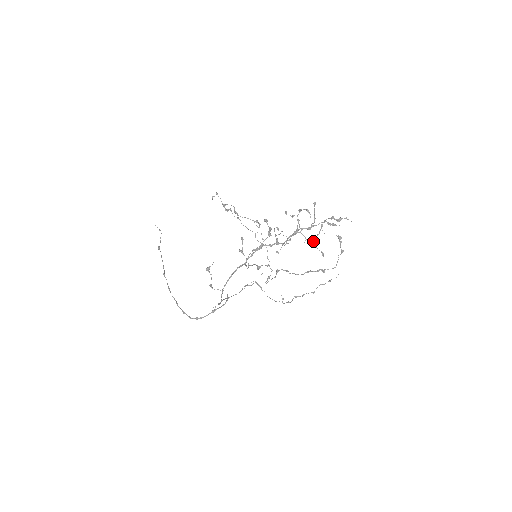
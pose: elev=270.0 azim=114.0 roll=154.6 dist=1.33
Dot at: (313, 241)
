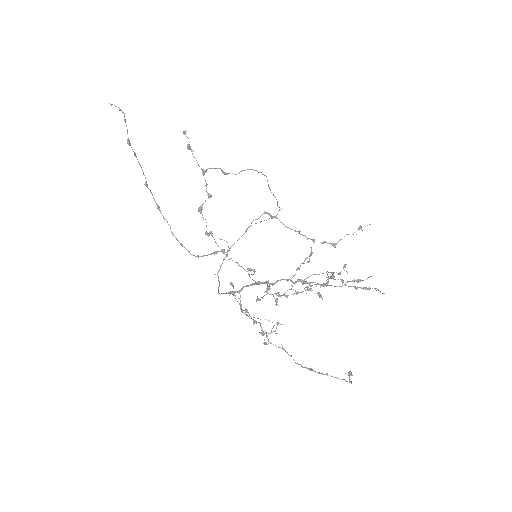
Dot at: (330, 278)
